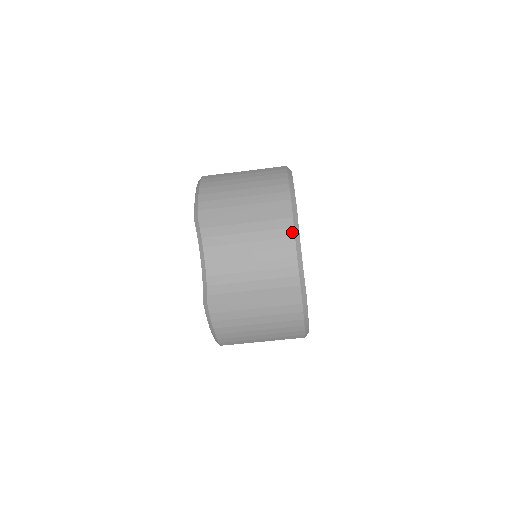
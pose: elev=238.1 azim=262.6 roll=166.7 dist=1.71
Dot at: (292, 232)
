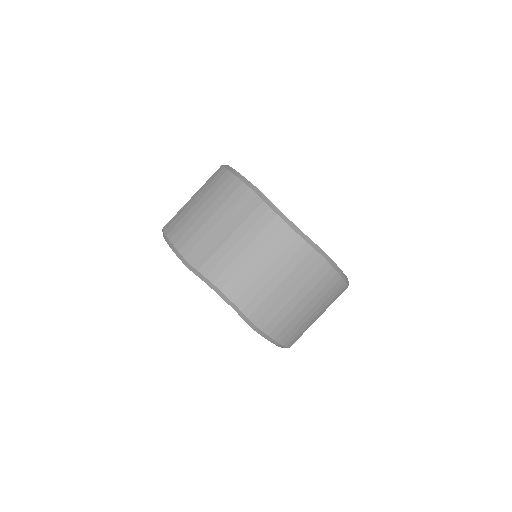
Dot at: occluded
